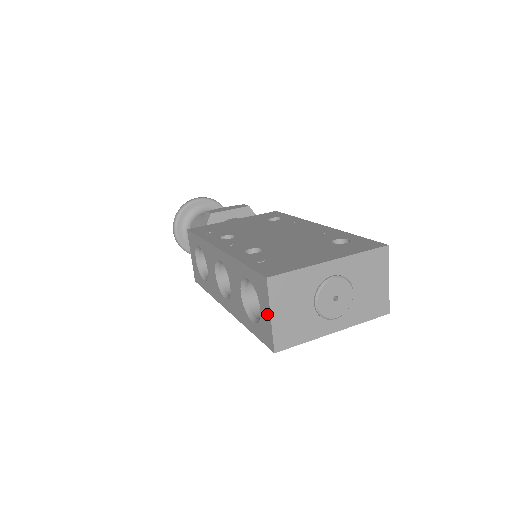
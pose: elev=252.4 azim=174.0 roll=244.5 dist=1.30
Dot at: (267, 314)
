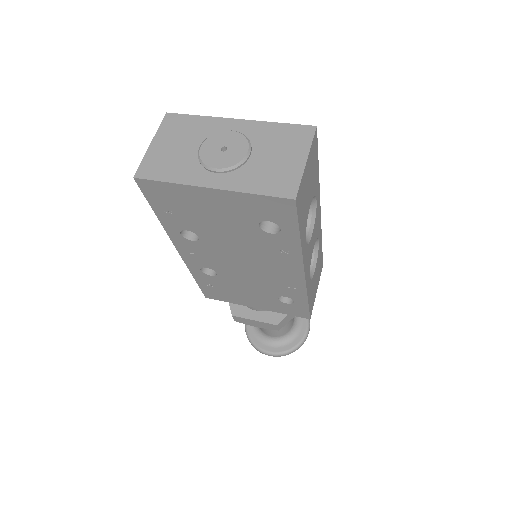
Dot at: occluded
